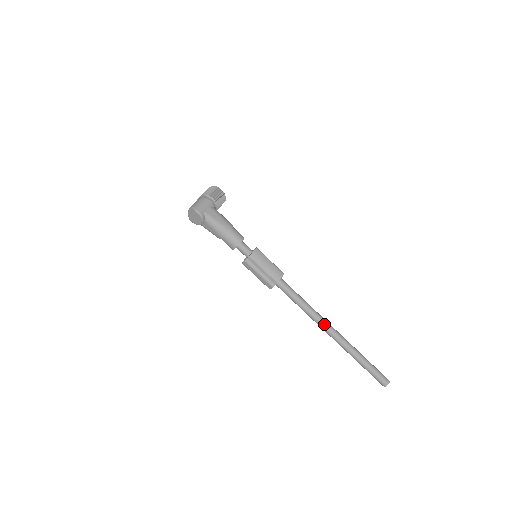
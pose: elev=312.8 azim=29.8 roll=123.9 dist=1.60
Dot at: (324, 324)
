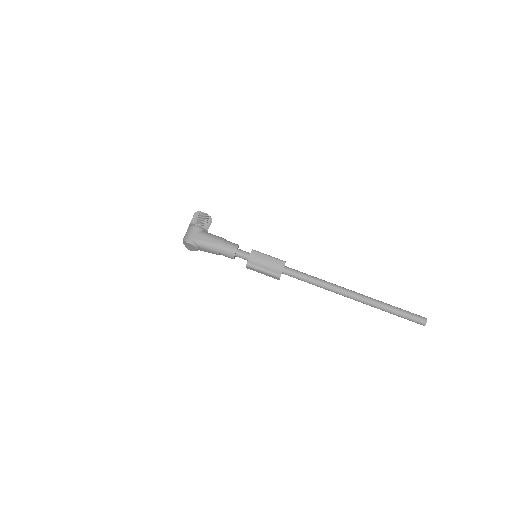
Dot at: (341, 291)
